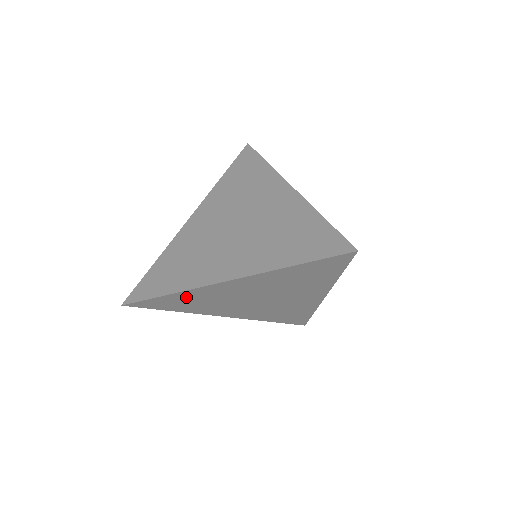
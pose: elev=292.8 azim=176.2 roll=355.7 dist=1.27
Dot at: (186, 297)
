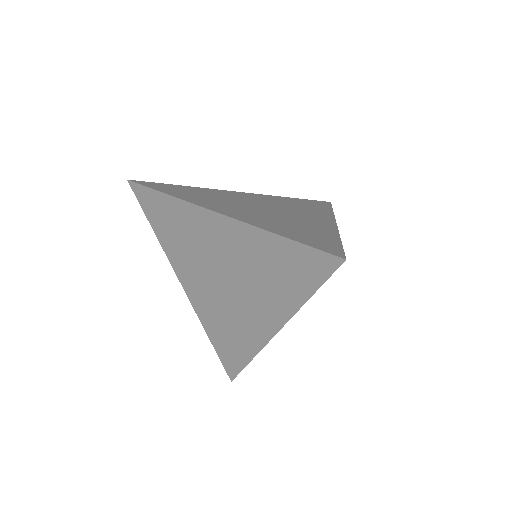
Dot at: (176, 213)
